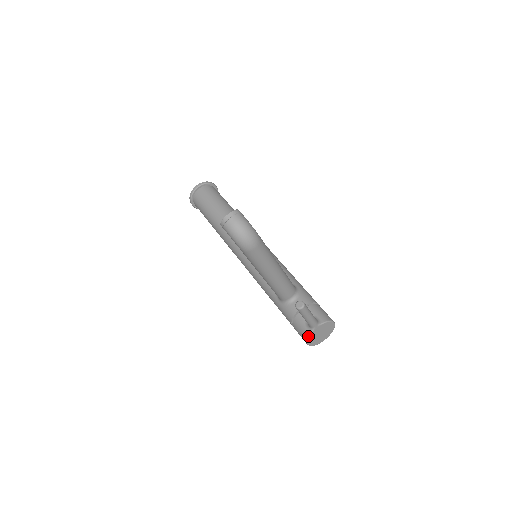
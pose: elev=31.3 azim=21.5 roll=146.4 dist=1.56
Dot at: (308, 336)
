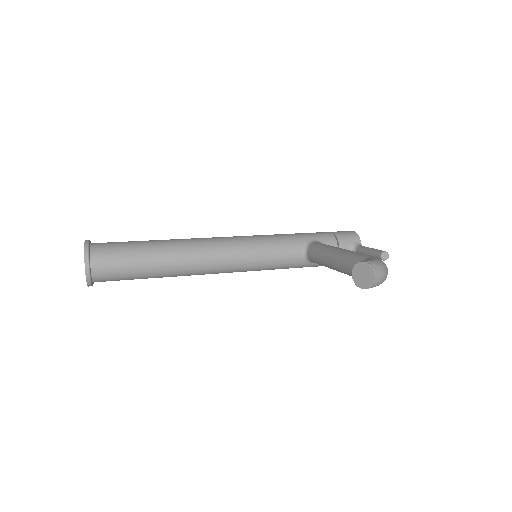
Dot at: occluded
